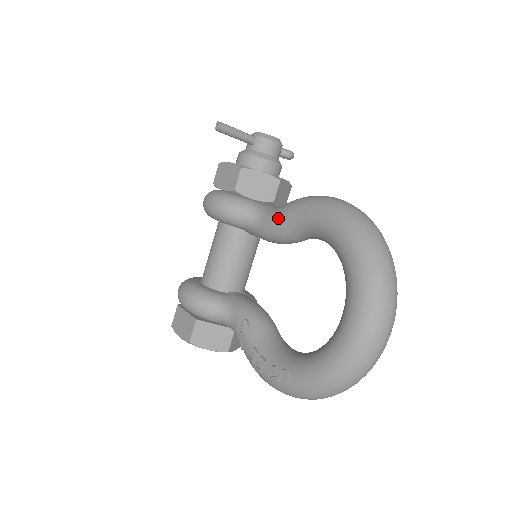
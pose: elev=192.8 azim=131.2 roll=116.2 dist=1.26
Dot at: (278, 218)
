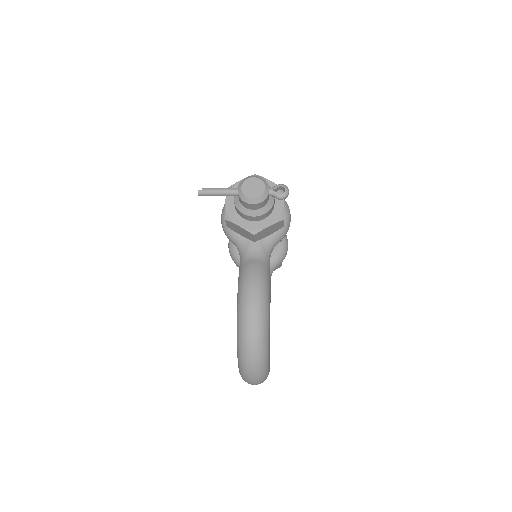
Dot at: occluded
